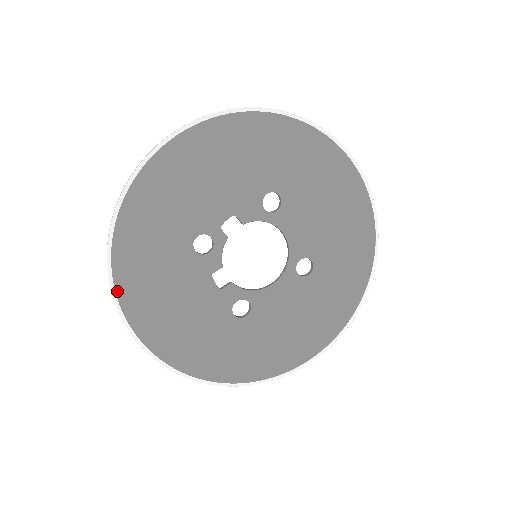
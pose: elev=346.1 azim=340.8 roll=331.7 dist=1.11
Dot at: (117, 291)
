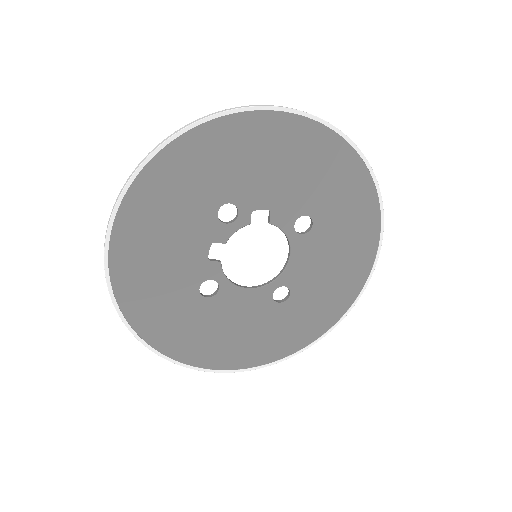
Dot at: (128, 192)
